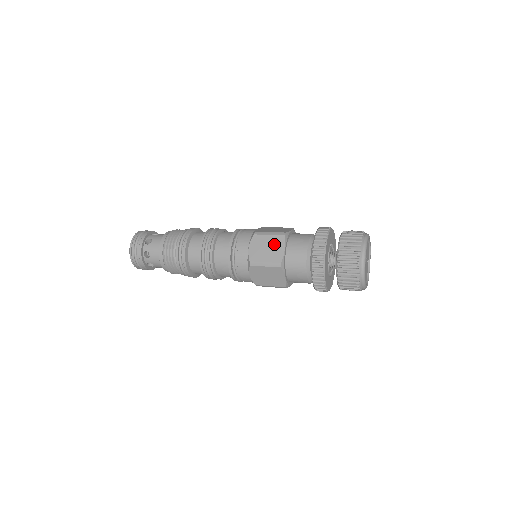
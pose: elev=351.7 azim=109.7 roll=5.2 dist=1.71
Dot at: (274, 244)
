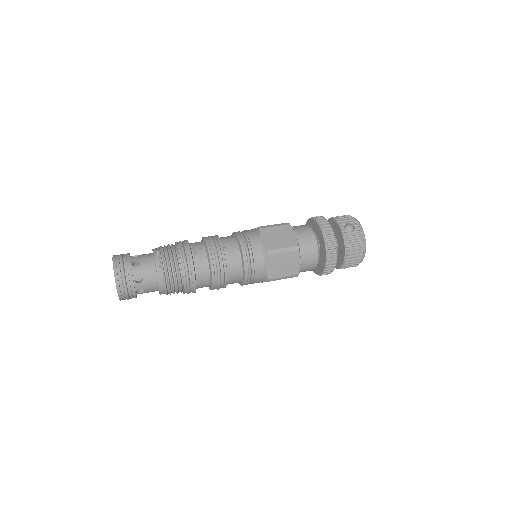
Dot at: (290, 260)
